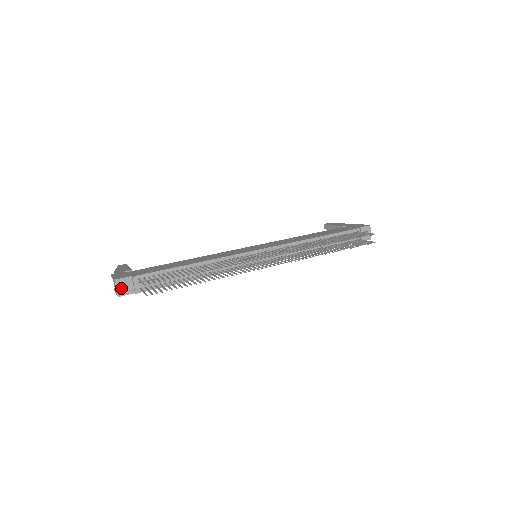
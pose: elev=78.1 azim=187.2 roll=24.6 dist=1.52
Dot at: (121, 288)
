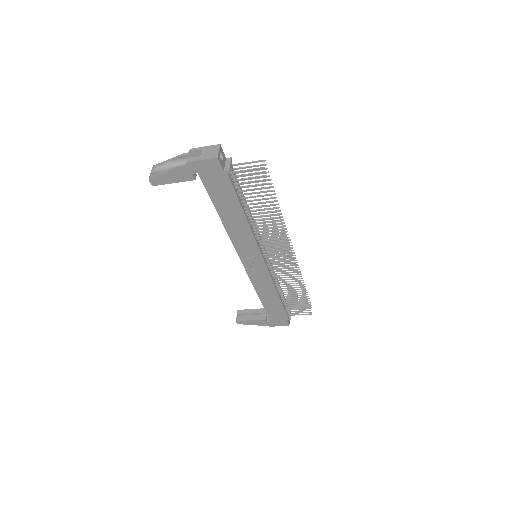
Dot at: occluded
